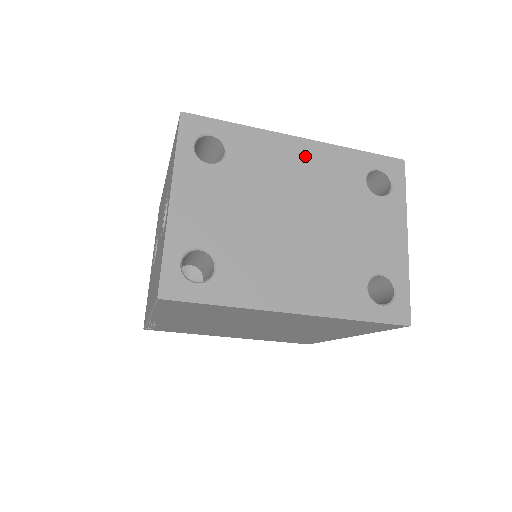
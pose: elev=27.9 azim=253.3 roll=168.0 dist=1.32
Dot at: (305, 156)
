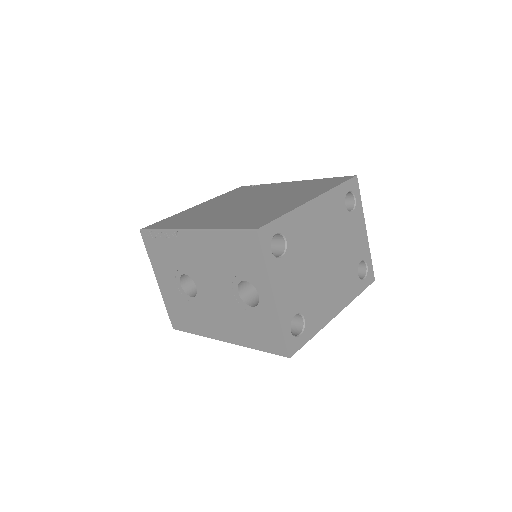
Dot at: (319, 211)
